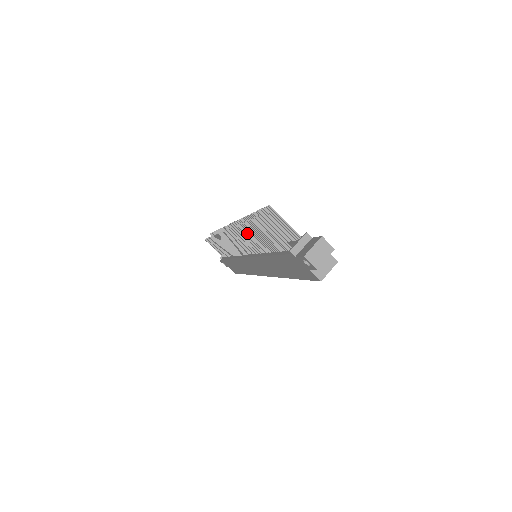
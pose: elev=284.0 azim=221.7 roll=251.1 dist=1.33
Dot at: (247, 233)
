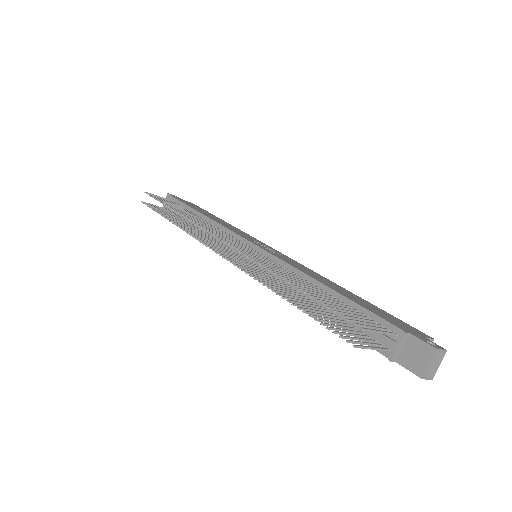
Dot at: (284, 293)
